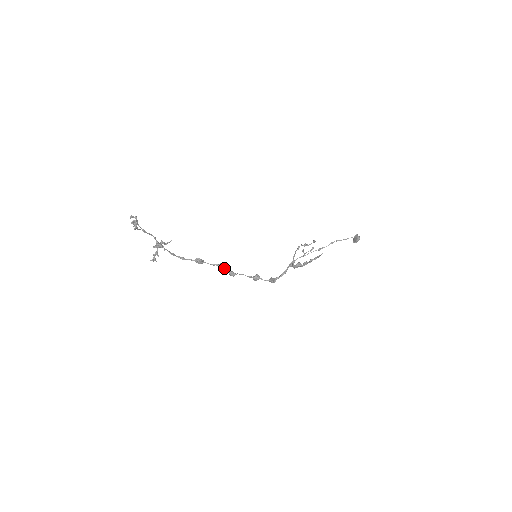
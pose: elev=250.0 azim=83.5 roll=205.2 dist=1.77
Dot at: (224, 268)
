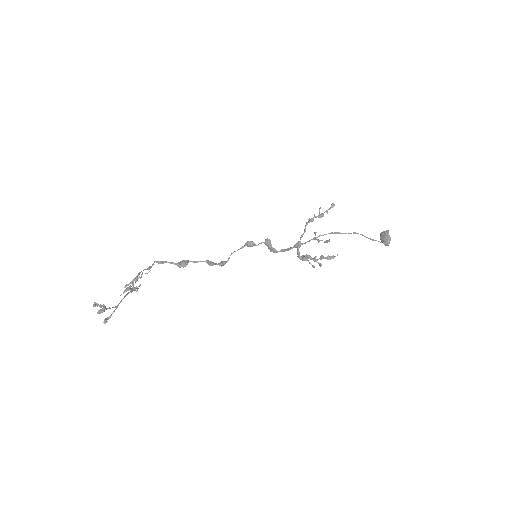
Dot at: (214, 264)
